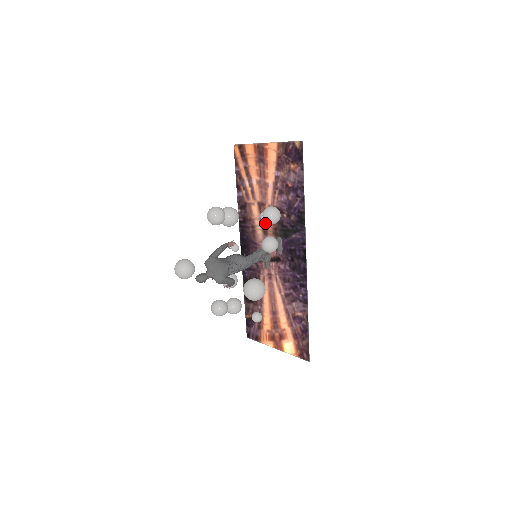
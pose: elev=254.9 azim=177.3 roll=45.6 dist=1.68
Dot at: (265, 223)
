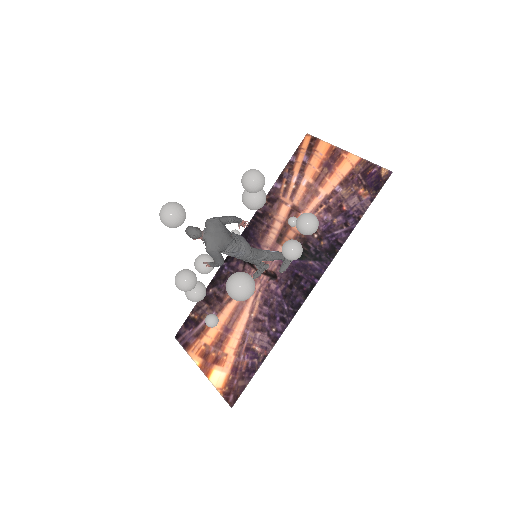
Dot at: (286, 230)
